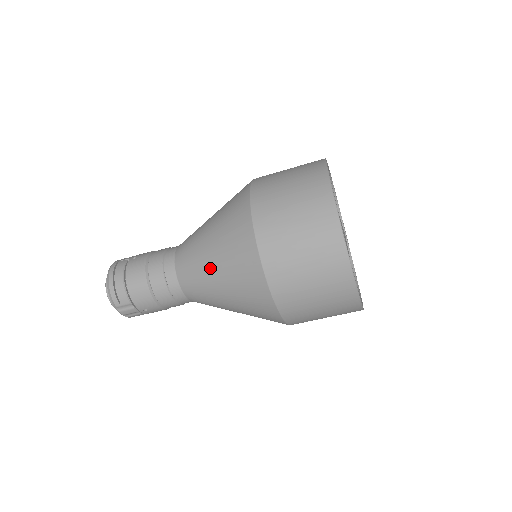
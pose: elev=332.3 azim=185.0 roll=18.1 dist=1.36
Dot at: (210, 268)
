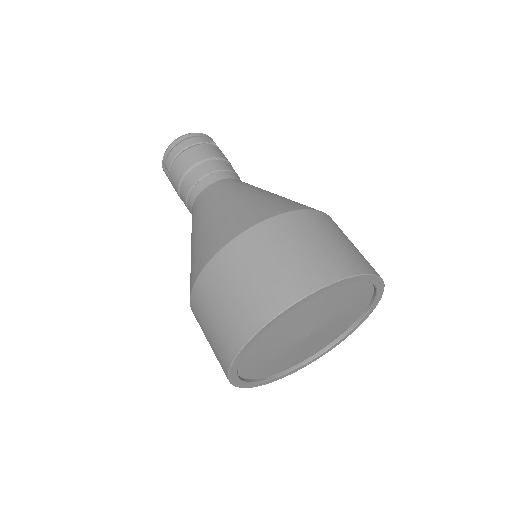
Dot at: (203, 220)
